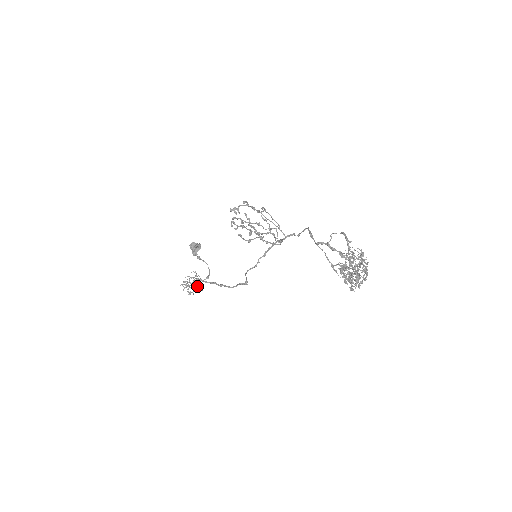
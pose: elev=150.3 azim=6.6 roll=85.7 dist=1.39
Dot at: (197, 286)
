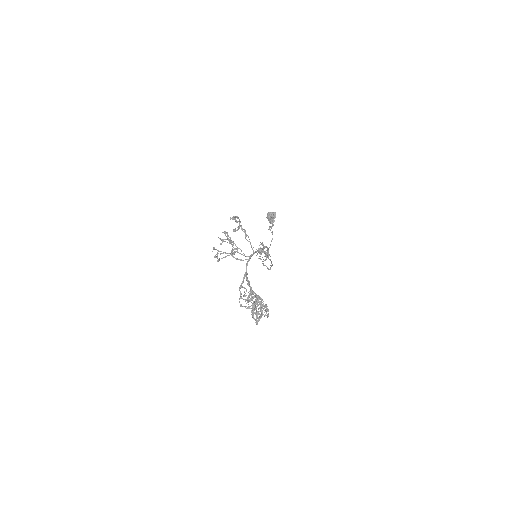
Dot at: occluded
